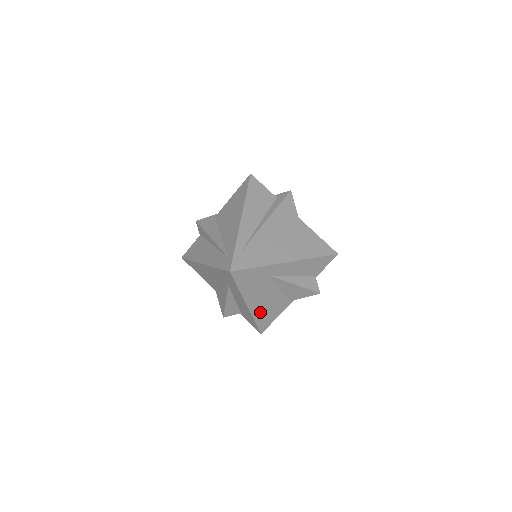
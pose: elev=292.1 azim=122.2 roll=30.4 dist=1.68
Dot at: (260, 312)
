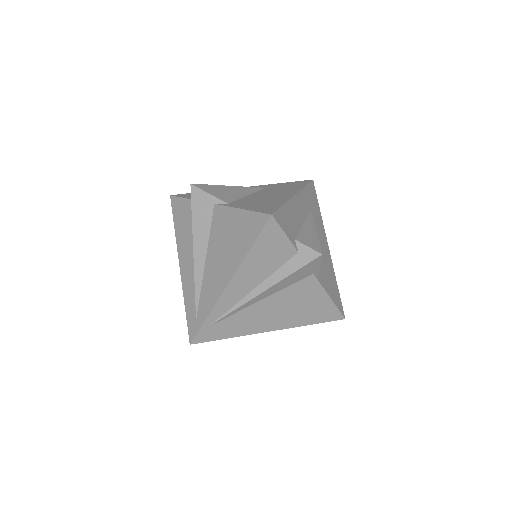
Dot at: occluded
